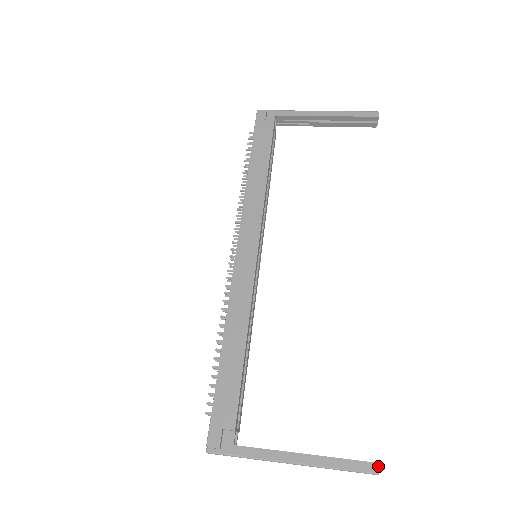
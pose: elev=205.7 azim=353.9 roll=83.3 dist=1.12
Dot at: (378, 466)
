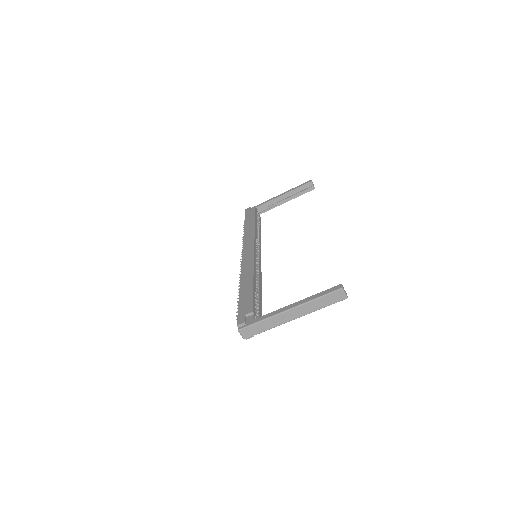
Dot at: (341, 285)
